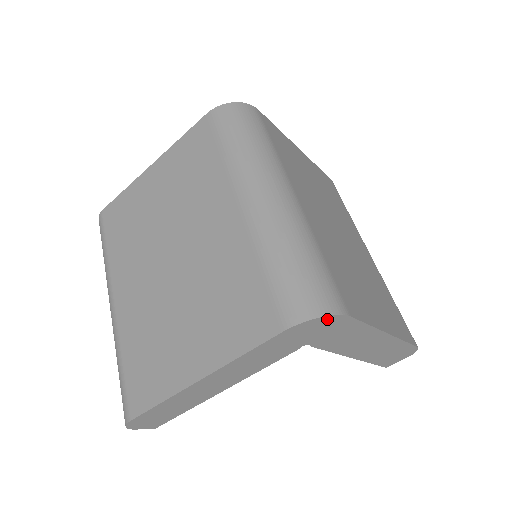
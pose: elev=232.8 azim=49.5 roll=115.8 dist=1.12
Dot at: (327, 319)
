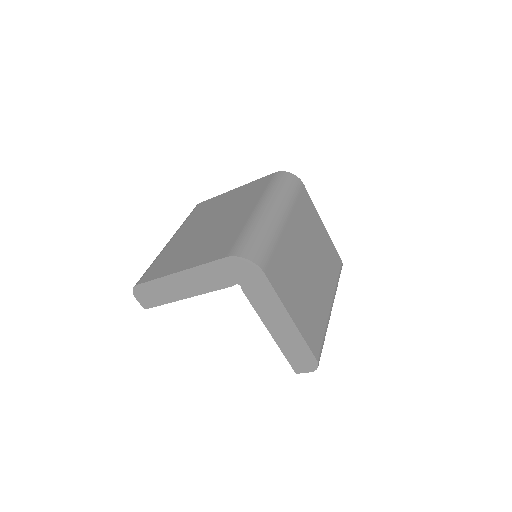
Dot at: (250, 264)
